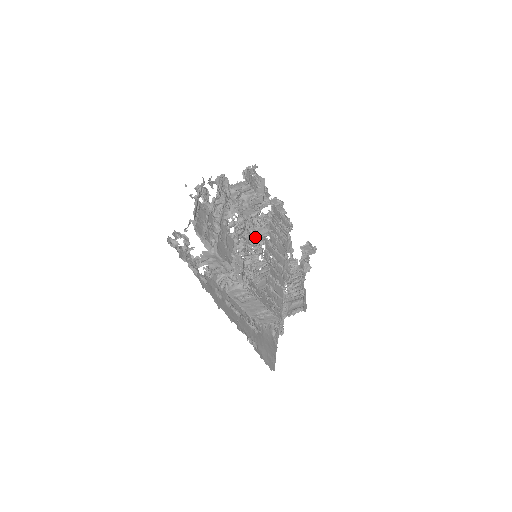
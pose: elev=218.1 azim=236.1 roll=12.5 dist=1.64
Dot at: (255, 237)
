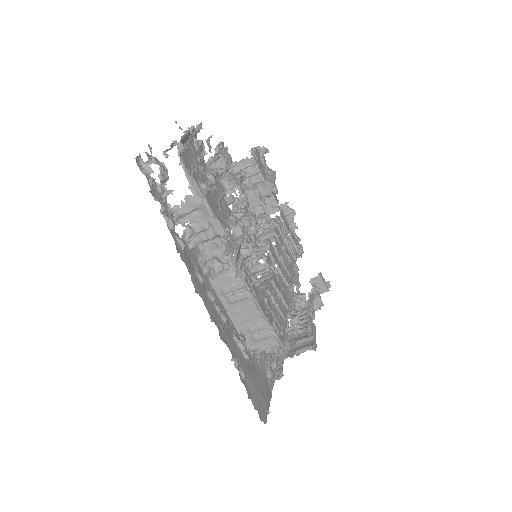
Dot at: occluded
